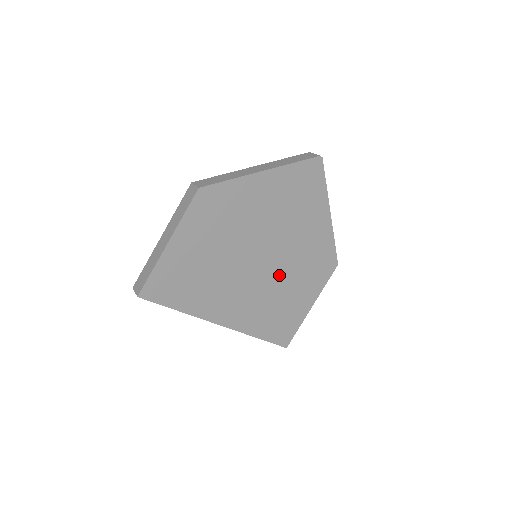
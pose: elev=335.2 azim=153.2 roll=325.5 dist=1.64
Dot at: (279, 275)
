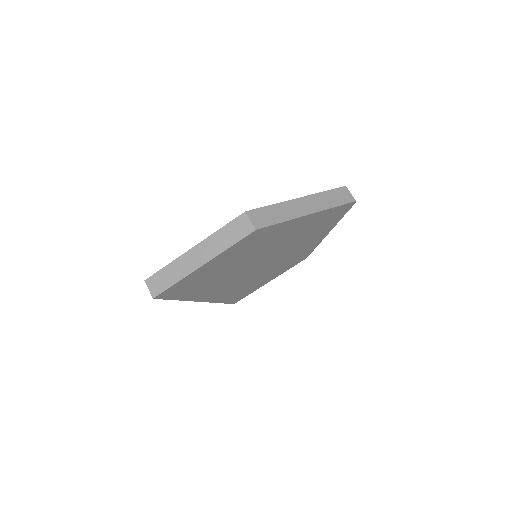
Dot at: (265, 269)
